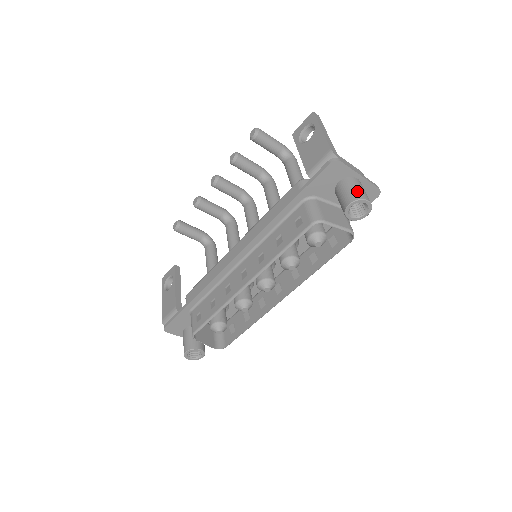
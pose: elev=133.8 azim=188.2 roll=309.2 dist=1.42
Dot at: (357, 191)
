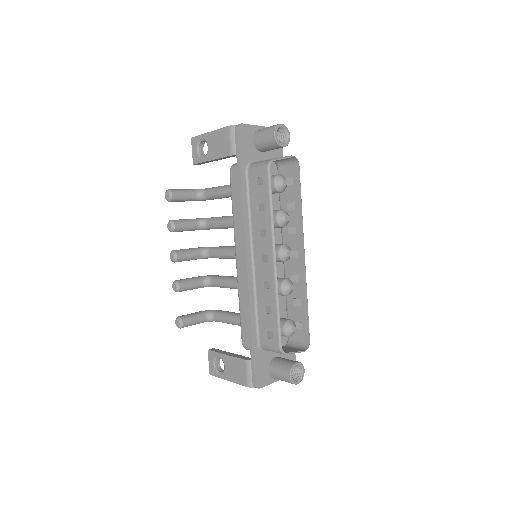
Dot at: (269, 127)
